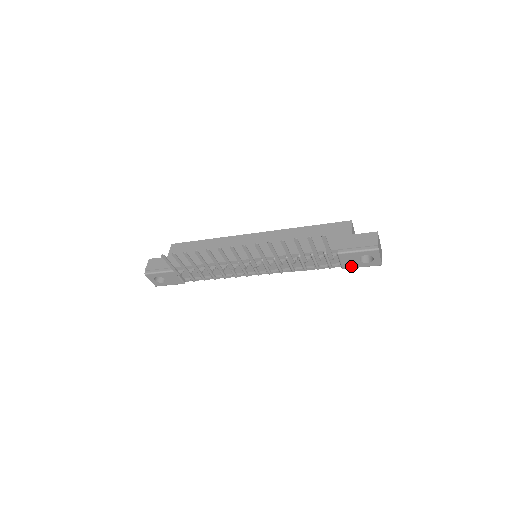
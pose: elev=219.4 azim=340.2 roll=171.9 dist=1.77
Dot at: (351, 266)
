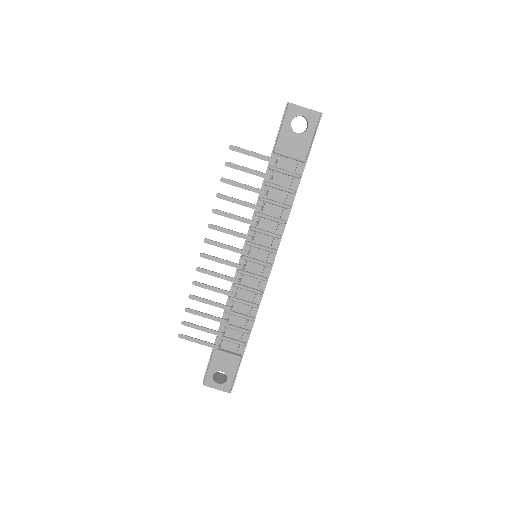
Dot at: (304, 149)
